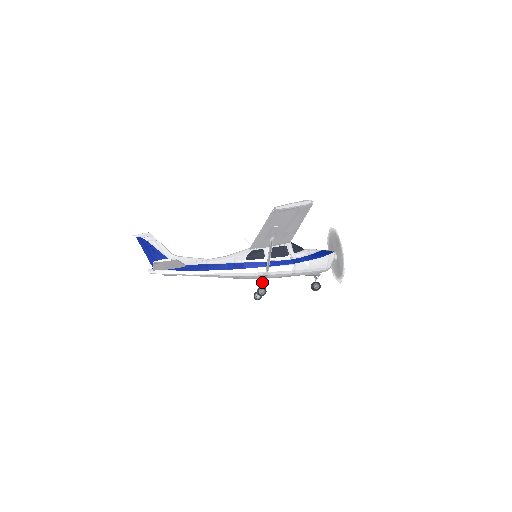
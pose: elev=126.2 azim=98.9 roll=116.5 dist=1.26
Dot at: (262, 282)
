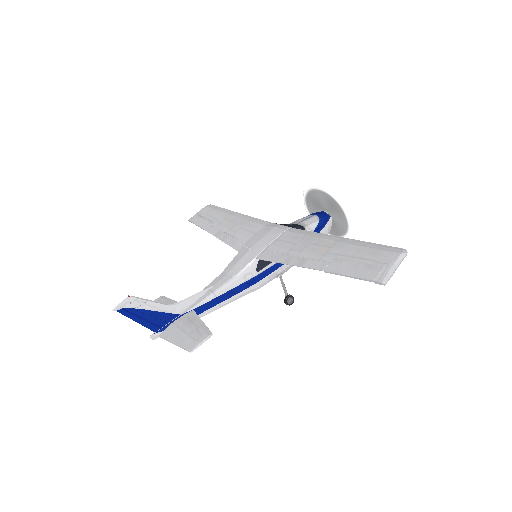
Dot at: occluded
